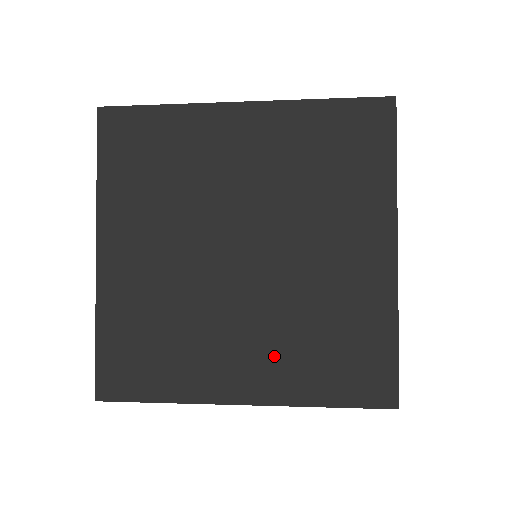
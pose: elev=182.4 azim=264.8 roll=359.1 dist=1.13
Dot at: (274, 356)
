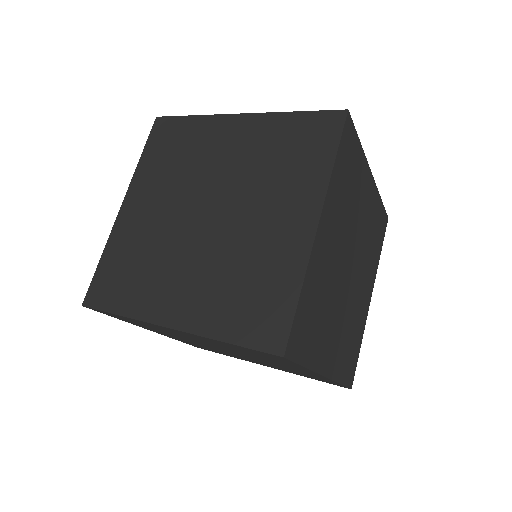
Dot at: (203, 293)
